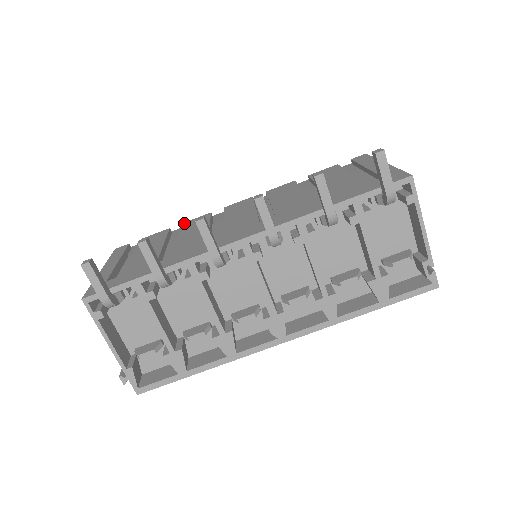
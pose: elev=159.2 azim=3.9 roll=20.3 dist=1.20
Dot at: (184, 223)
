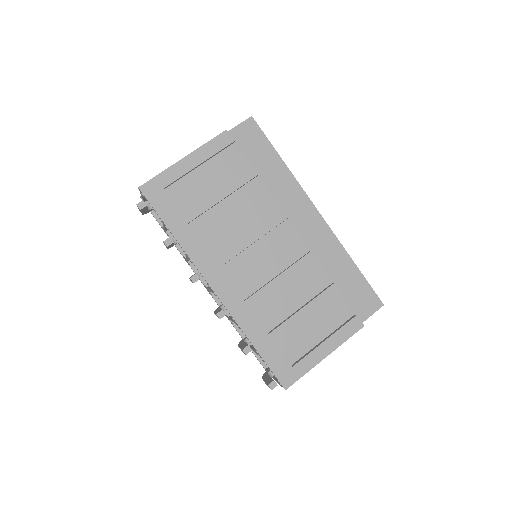
Dot at: (264, 189)
